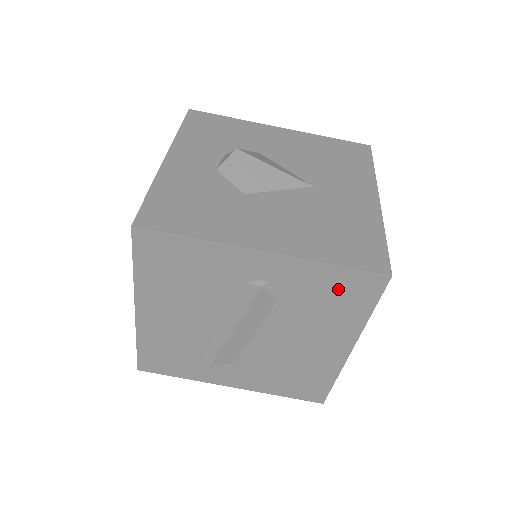
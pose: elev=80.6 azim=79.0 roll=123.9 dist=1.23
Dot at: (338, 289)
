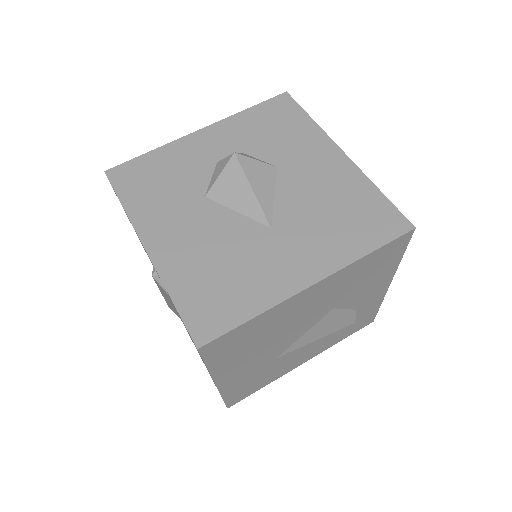
Dot at: occluded
